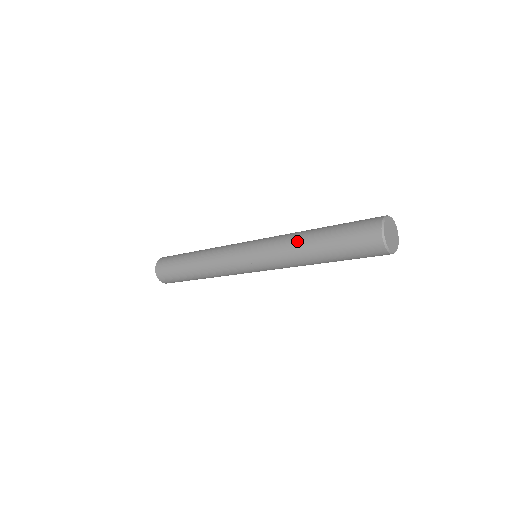
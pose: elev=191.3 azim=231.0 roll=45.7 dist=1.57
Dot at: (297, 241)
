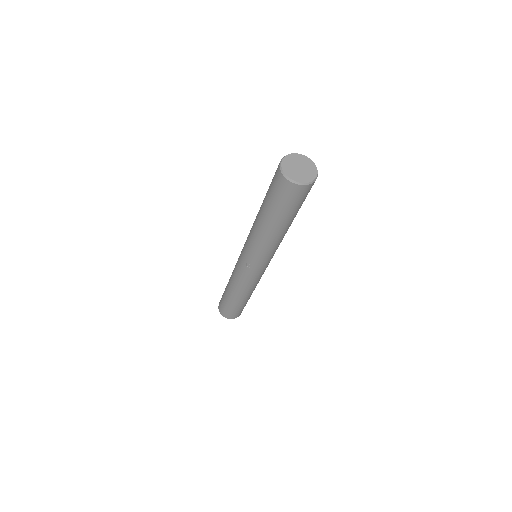
Dot at: (255, 222)
